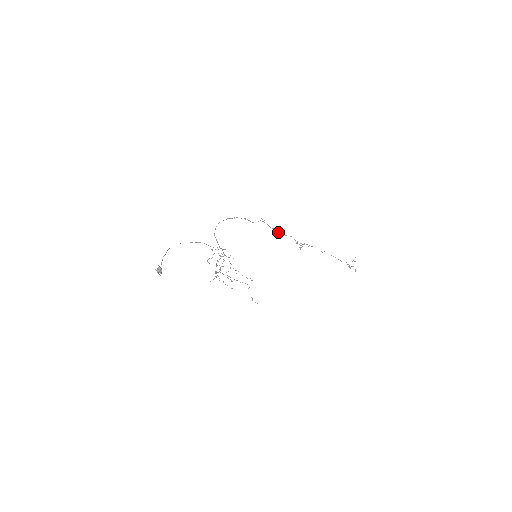
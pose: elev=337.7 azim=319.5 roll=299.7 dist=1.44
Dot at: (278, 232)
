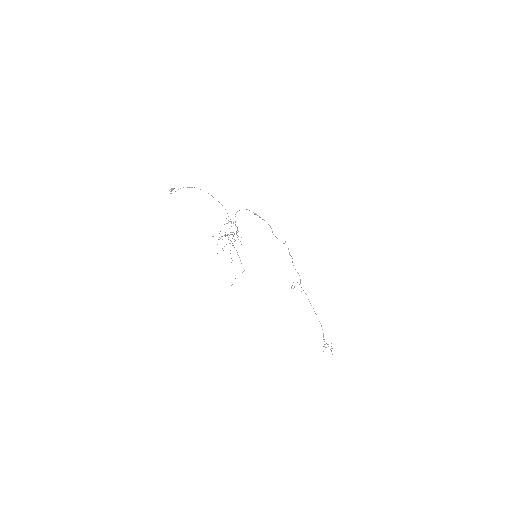
Dot at: occluded
